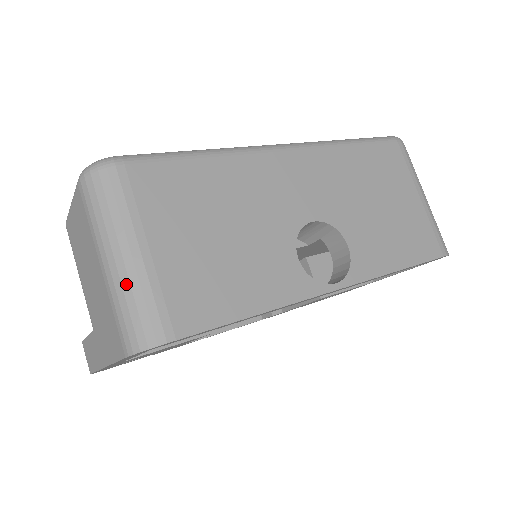
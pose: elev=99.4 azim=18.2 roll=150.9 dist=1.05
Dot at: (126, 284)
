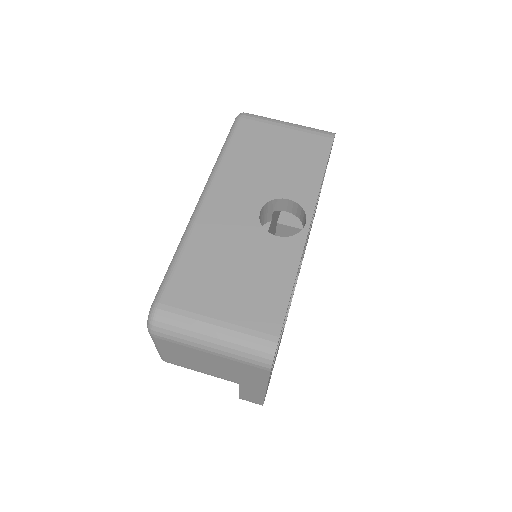
Dot at: (230, 345)
